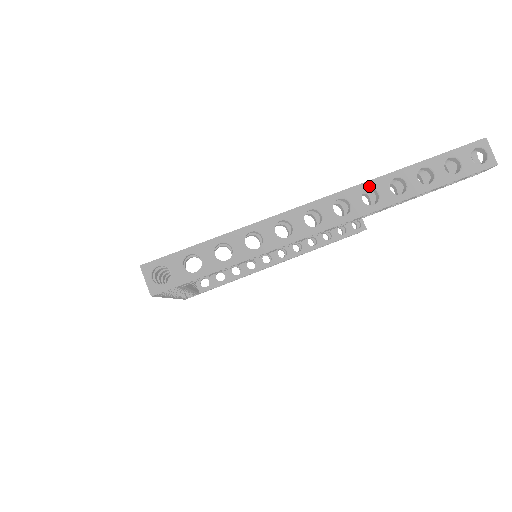
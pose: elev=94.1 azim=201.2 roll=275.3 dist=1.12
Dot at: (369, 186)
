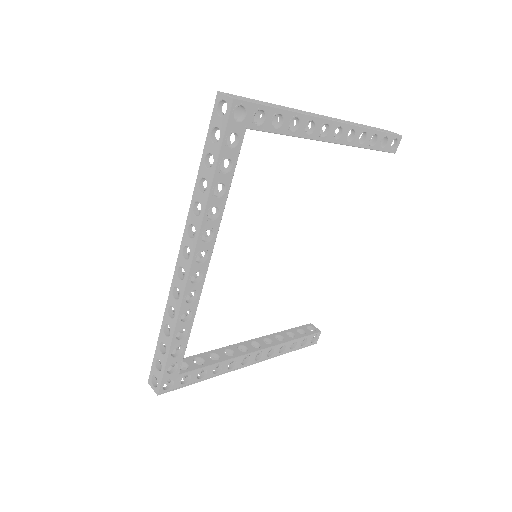
Dot at: (343, 120)
